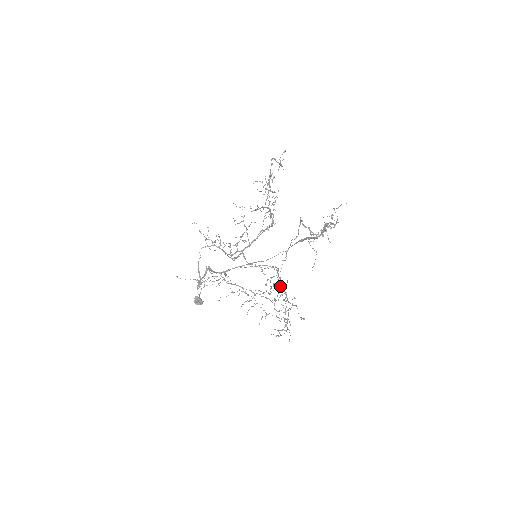
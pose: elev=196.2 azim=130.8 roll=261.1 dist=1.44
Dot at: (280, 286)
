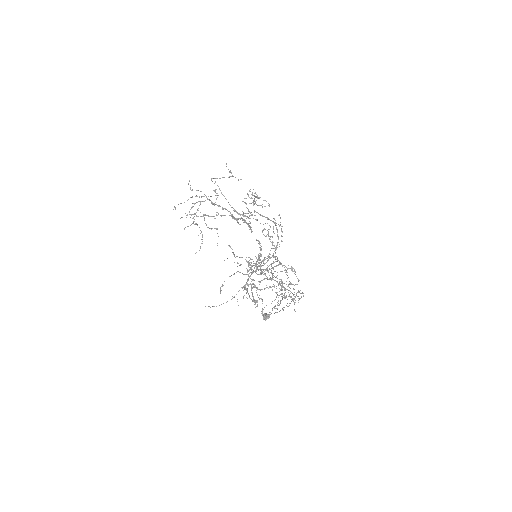
Dot at: (264, 269)
